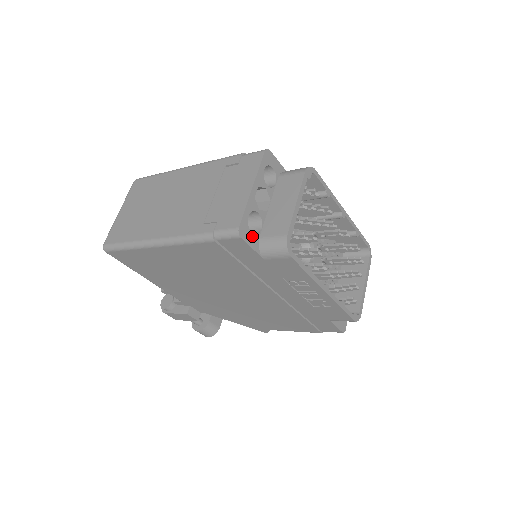
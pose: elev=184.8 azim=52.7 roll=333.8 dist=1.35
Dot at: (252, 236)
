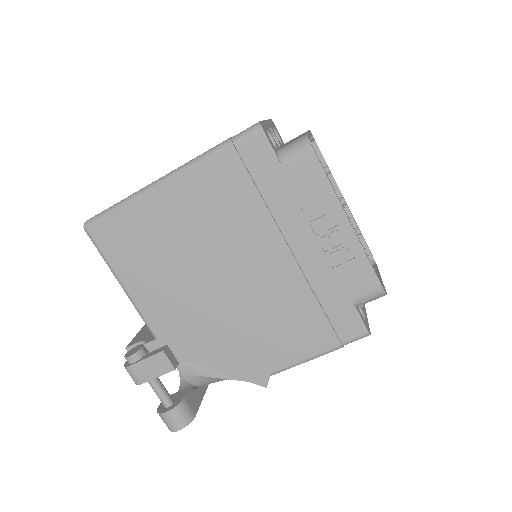
Dot at: (271, 141)
